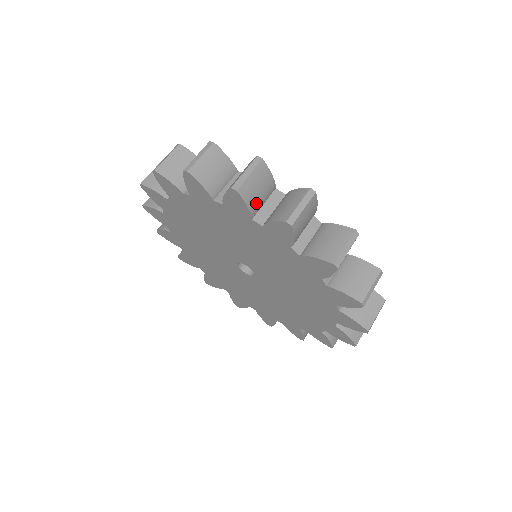
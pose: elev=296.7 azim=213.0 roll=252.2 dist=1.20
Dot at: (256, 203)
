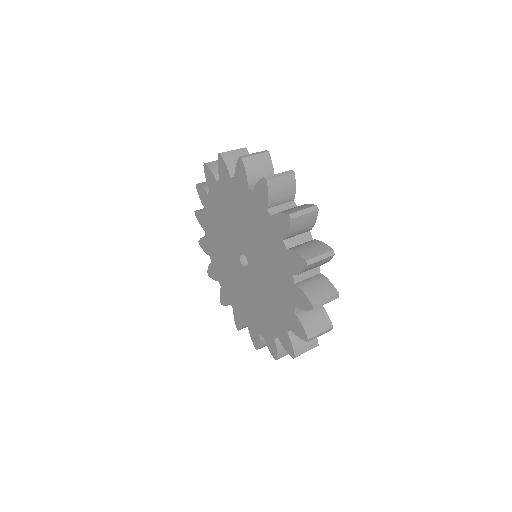
Dot at: (275, 199)
